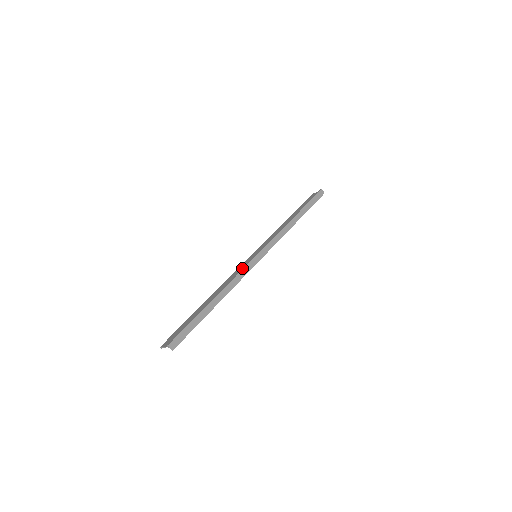
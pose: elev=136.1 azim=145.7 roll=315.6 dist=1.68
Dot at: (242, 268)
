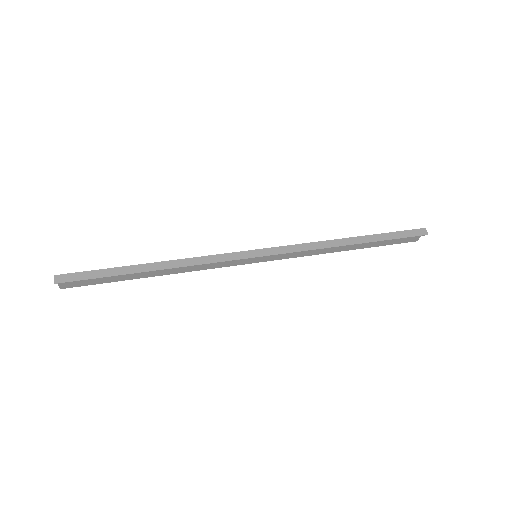
Dot at: (221, 255)
